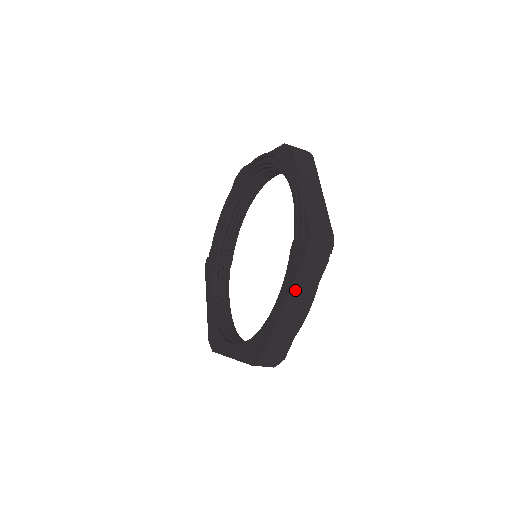
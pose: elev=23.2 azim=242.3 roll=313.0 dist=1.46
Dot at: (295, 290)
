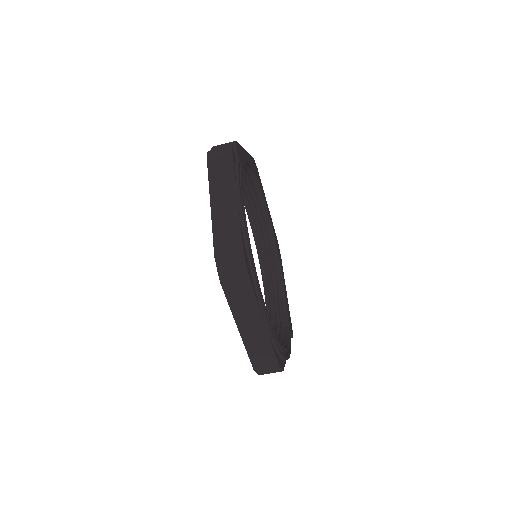
Dot at: (213, 183)
